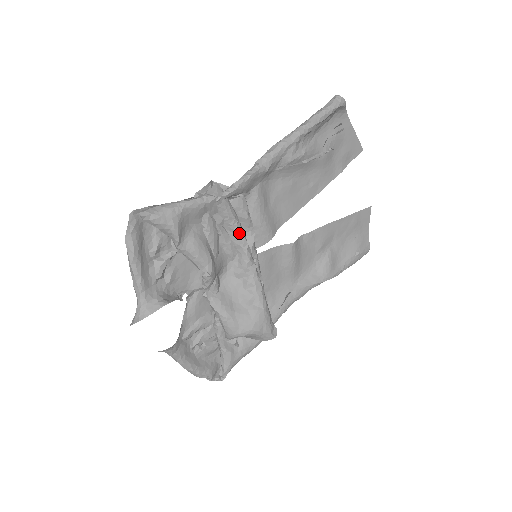
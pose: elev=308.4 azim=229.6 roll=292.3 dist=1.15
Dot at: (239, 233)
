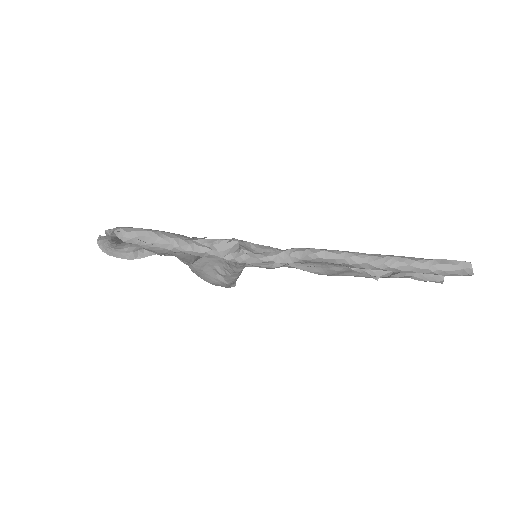
Dot at: occluded
